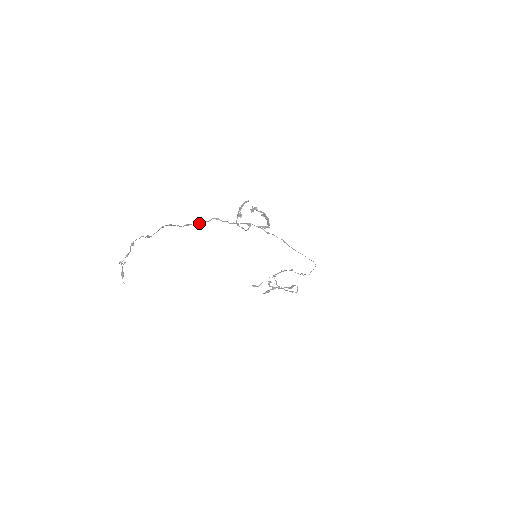
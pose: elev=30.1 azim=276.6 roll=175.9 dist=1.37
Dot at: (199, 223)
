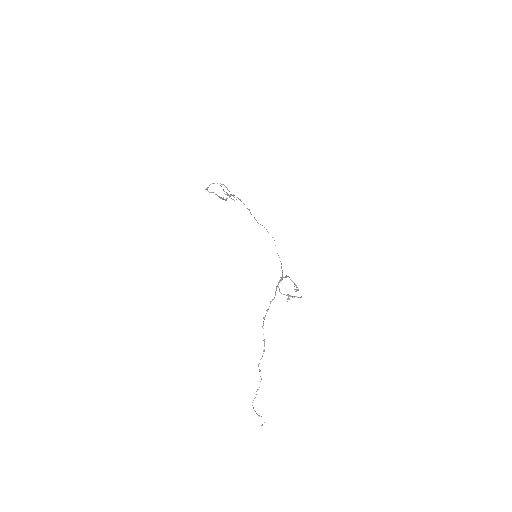
Dot at: (268, 309)
